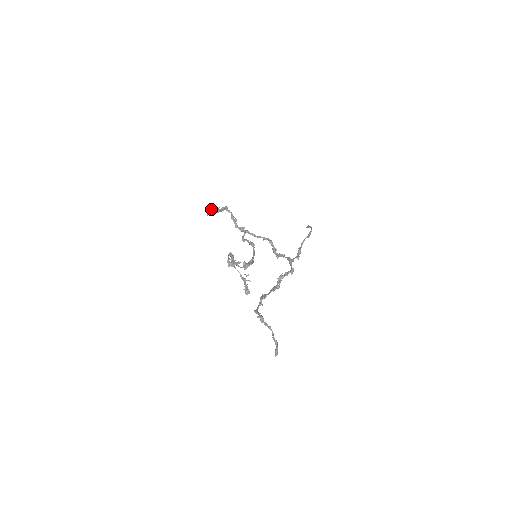
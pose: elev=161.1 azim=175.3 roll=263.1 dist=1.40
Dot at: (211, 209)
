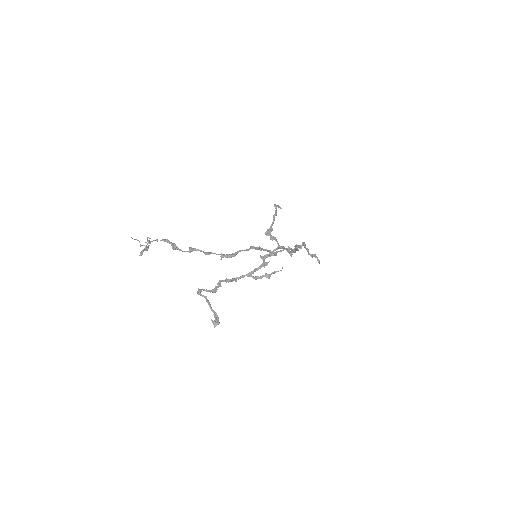
Dot at: (312, 255)
